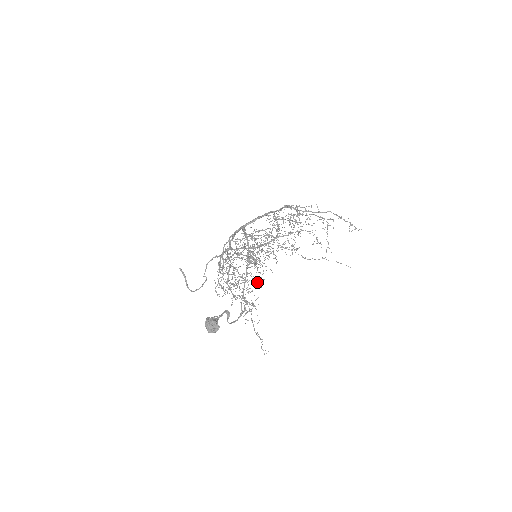
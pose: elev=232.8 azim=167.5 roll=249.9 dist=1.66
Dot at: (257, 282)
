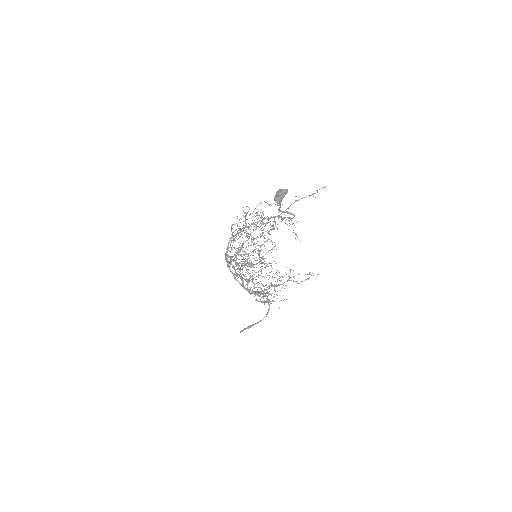
Dot at: occluded
